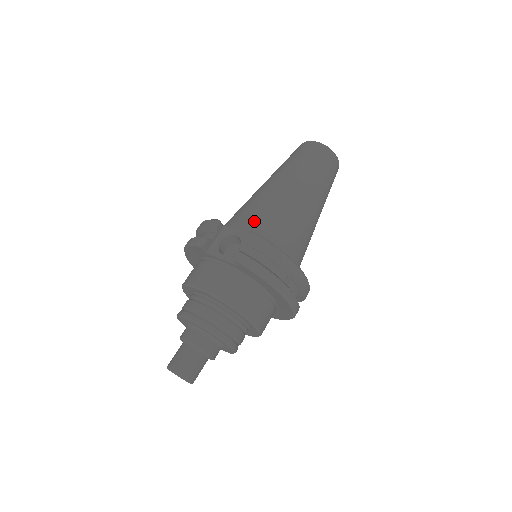
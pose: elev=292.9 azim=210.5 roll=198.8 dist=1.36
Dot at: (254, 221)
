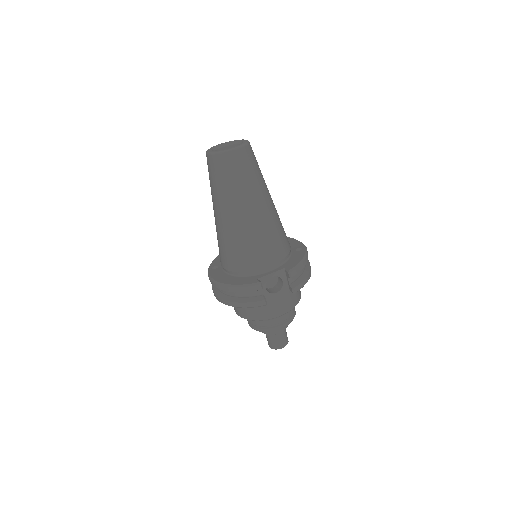
Dot at: (268, 256)
